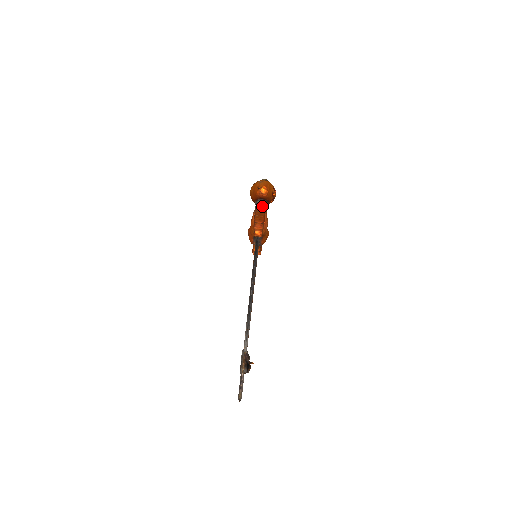
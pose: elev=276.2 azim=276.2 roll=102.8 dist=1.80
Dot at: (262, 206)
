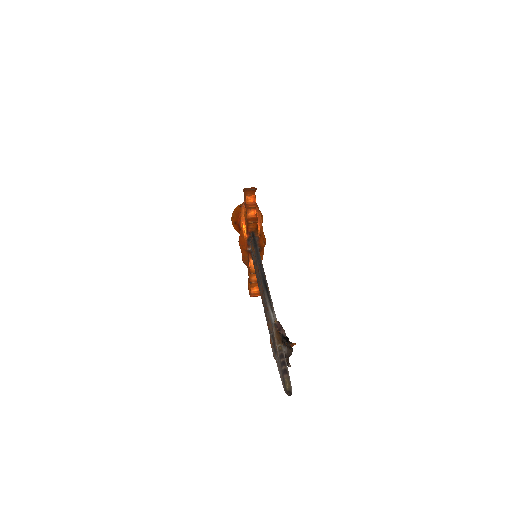
Dot at: occluded
